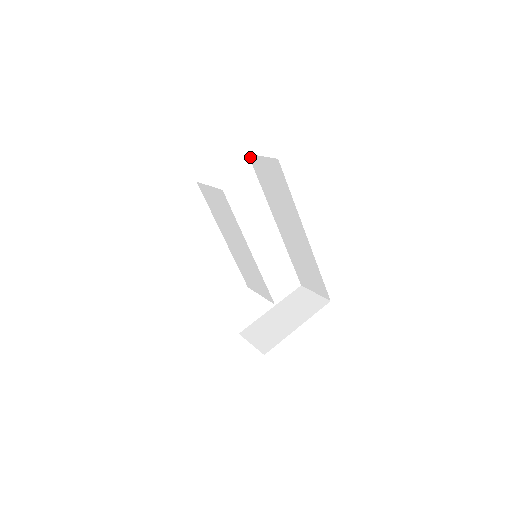
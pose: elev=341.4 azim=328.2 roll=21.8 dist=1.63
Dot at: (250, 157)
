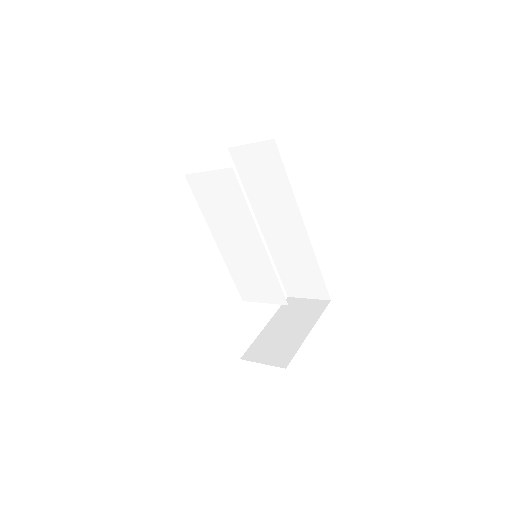
Dot at: (231, 151)
